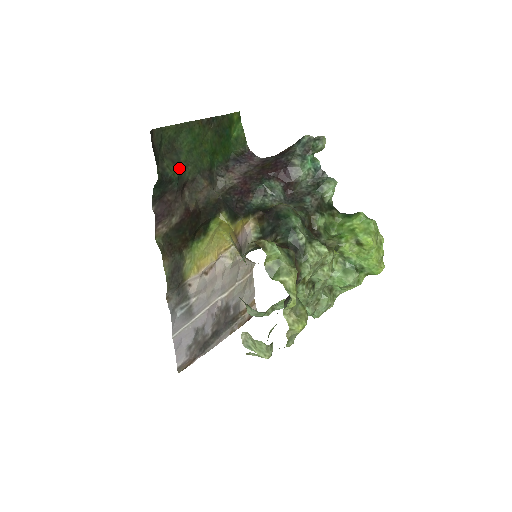
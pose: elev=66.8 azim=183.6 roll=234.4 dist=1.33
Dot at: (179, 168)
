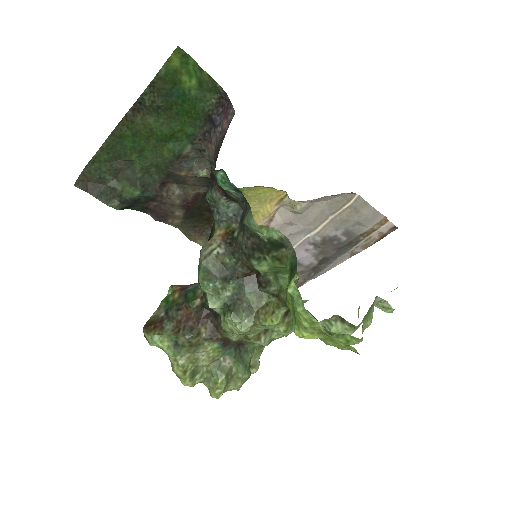
Dot at: (138, 181)
